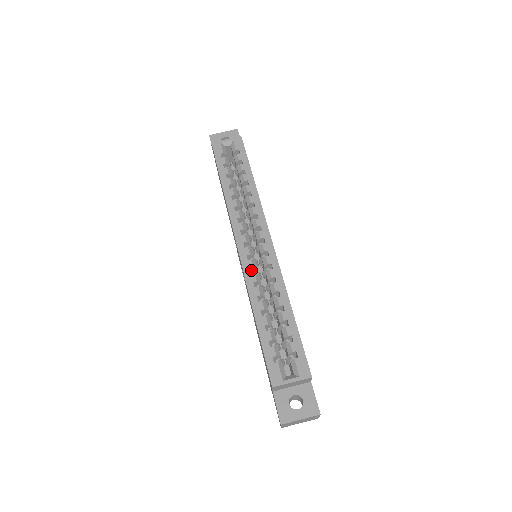
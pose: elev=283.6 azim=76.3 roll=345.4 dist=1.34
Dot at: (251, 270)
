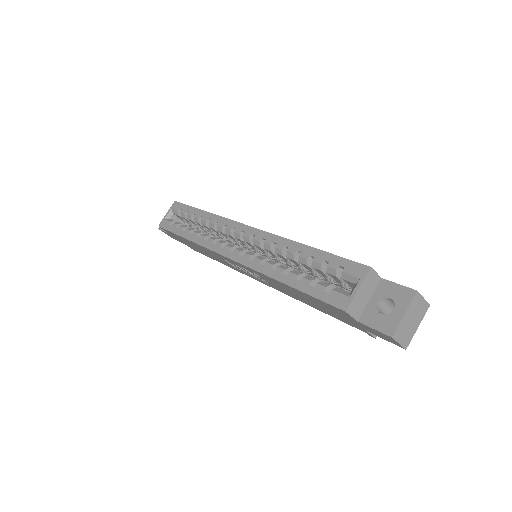
Dot at: occluded
